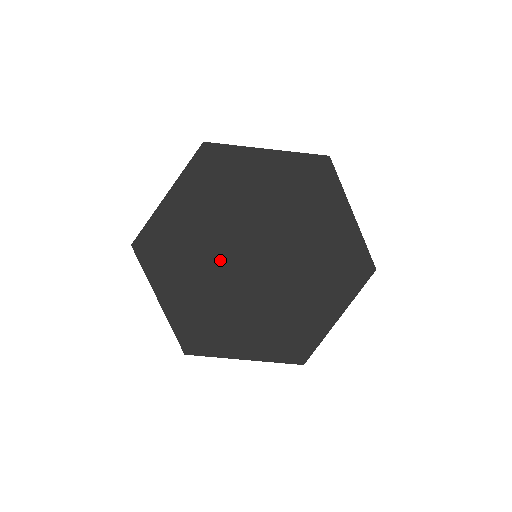
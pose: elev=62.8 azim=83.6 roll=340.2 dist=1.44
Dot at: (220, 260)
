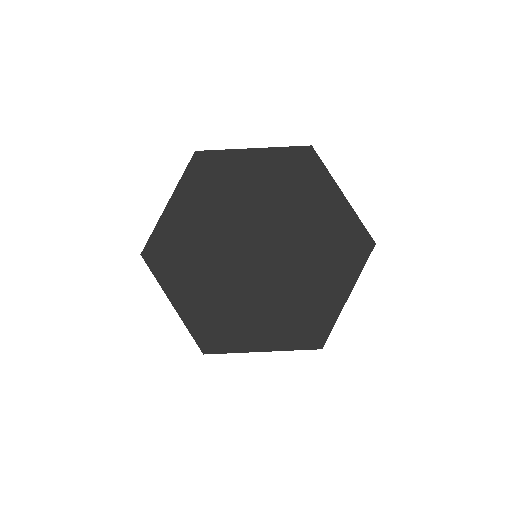
Dot at: (235, 224)
